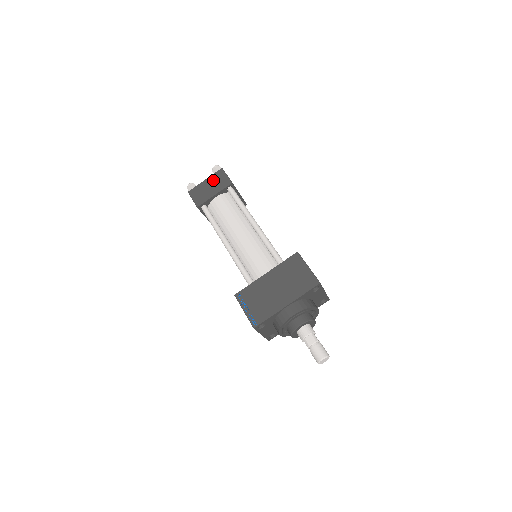
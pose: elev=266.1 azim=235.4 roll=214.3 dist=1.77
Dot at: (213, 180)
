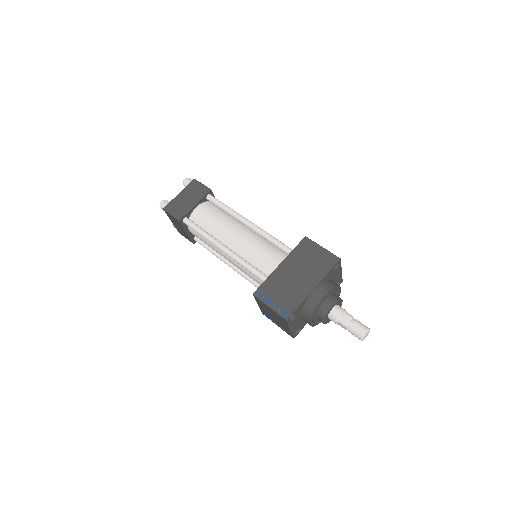
Dot at: (188, 191)
